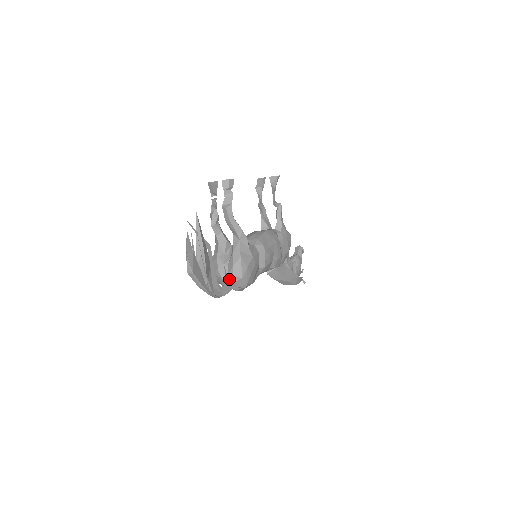
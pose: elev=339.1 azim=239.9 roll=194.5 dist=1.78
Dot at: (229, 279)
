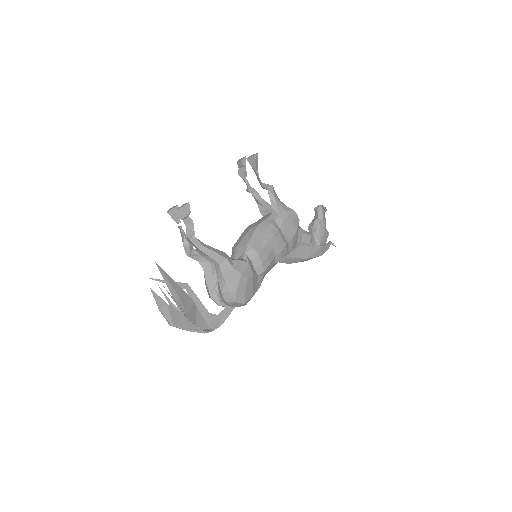
Dot at: (224, 303)
